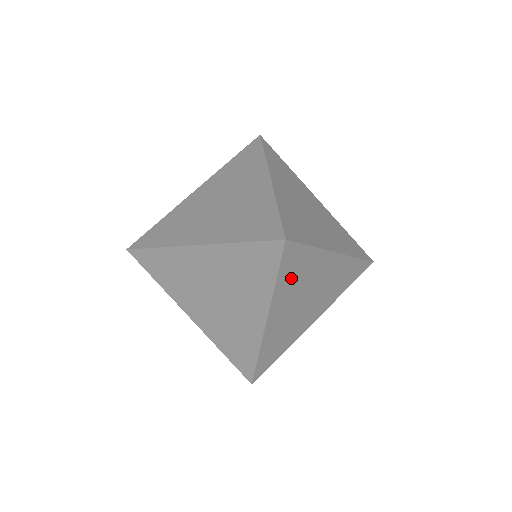
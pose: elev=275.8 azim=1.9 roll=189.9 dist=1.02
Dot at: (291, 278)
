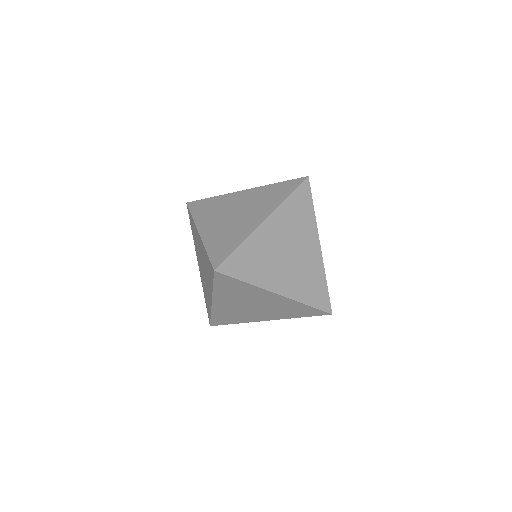
Dot at: (229, 290)
